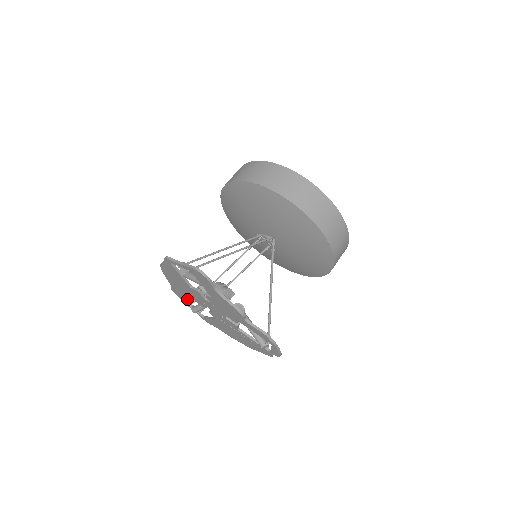
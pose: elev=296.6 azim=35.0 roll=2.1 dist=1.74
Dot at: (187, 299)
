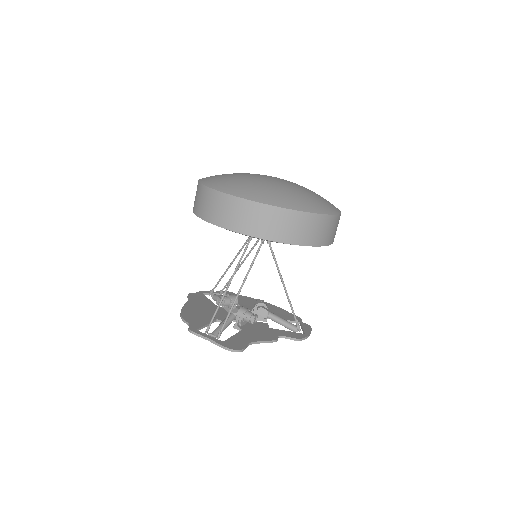
Dot at: occluded
